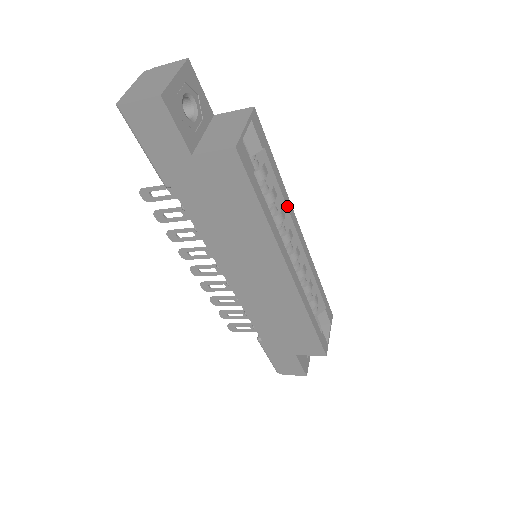
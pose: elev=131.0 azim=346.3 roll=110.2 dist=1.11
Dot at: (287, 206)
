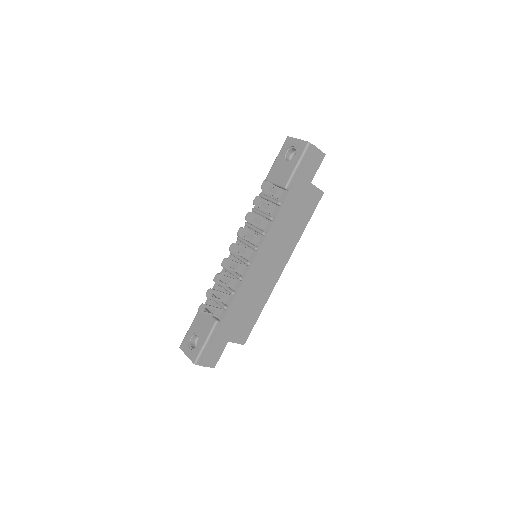
Dot at: occluded
